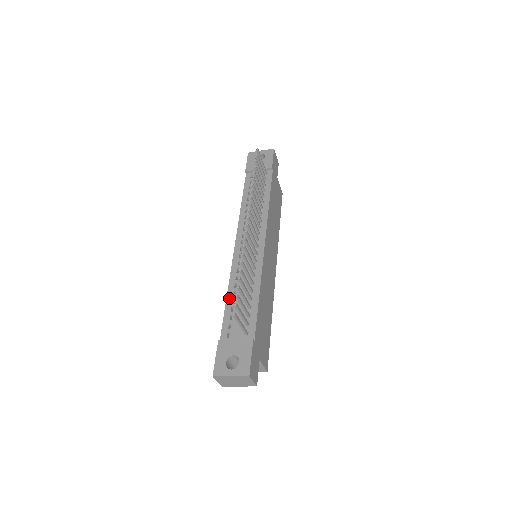
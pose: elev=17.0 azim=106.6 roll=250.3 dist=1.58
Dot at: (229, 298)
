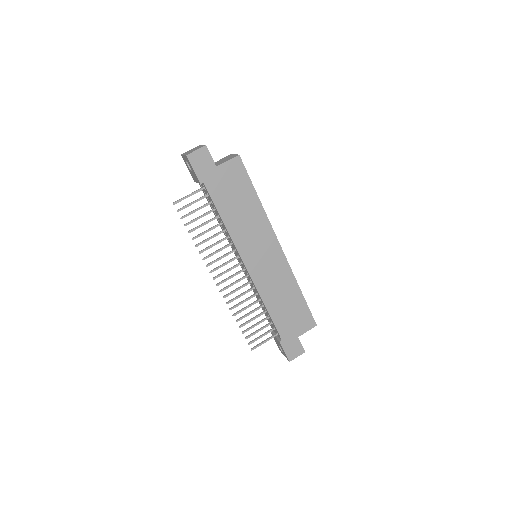
Dot at: (259, 303)
